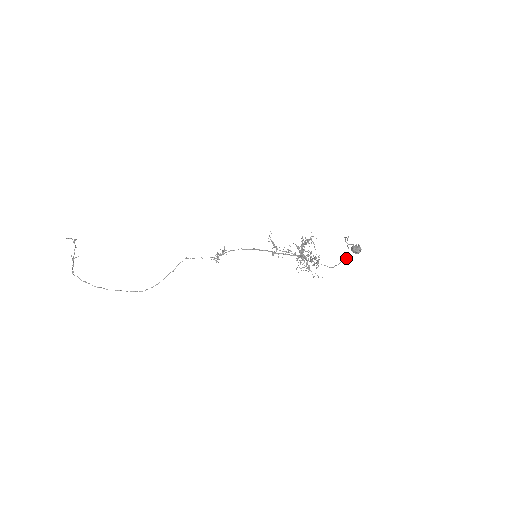
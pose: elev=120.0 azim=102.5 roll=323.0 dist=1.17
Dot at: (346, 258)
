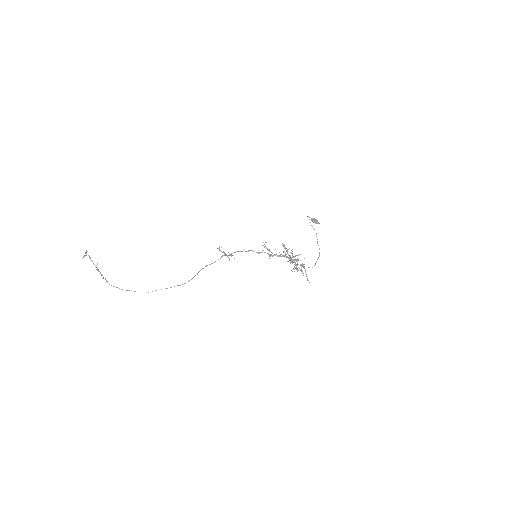
Dot at: occluded
